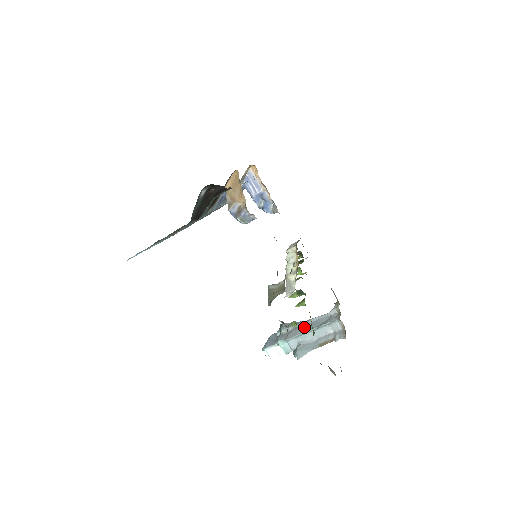
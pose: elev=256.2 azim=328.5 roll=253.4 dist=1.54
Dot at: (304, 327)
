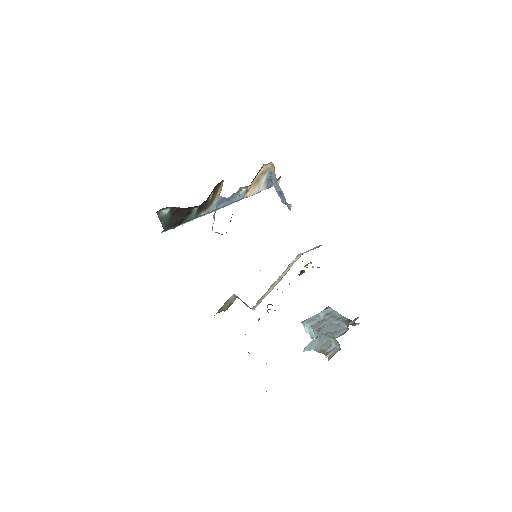
Dot at: (326, 324)
